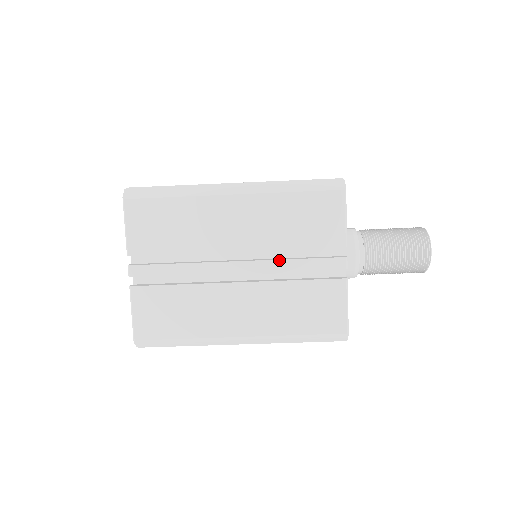
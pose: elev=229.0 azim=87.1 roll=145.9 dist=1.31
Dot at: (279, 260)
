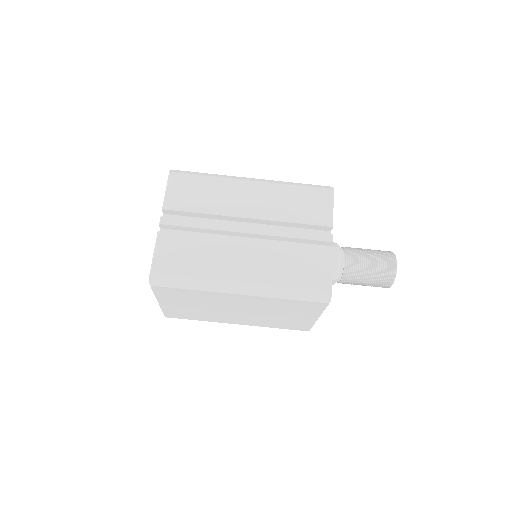
Dot at: (280, 229)
